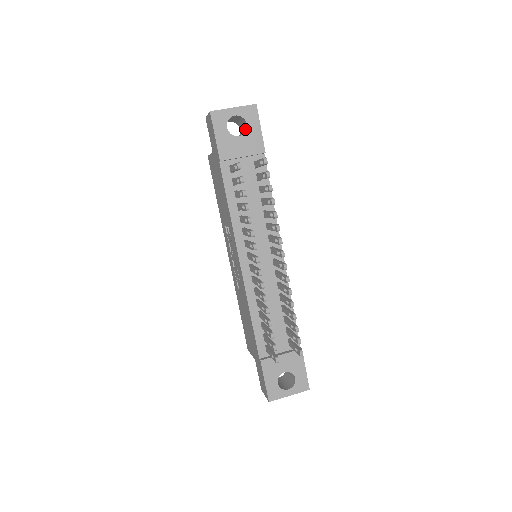
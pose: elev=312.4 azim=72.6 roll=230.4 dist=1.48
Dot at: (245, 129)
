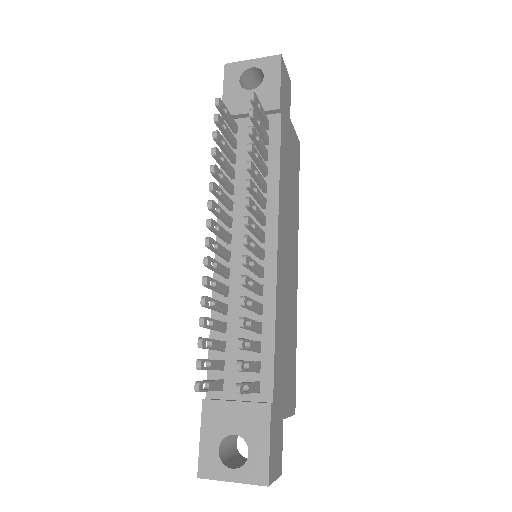
Dot at: occluded
